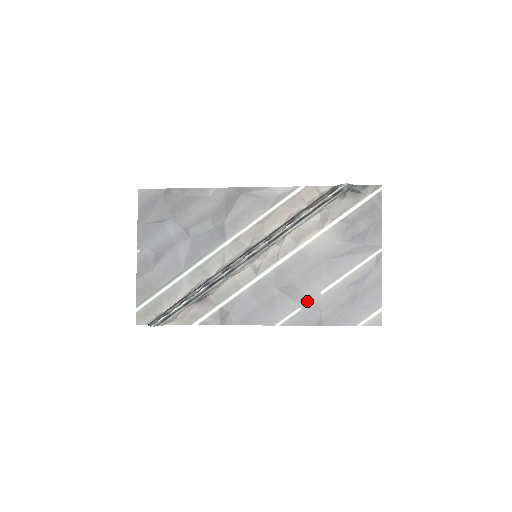
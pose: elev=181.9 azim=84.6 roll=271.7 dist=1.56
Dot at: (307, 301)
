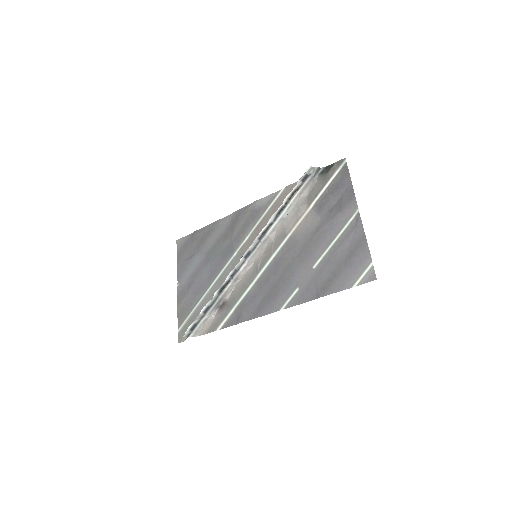
Dot at: (302, 279)
